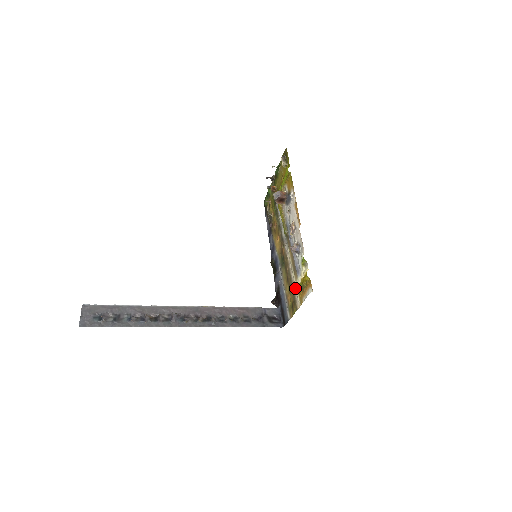
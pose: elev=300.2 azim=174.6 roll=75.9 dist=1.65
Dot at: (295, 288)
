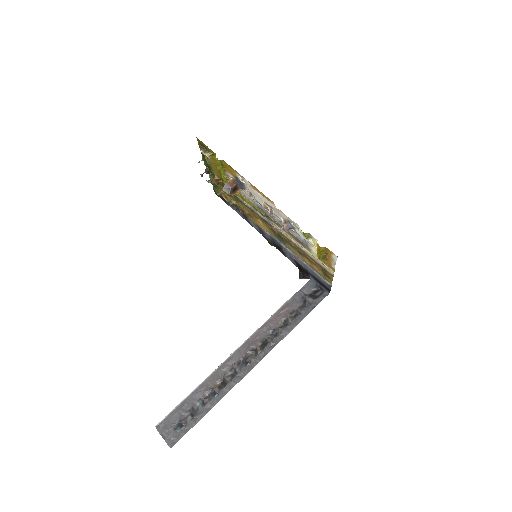
Dot at: (315, 258)
